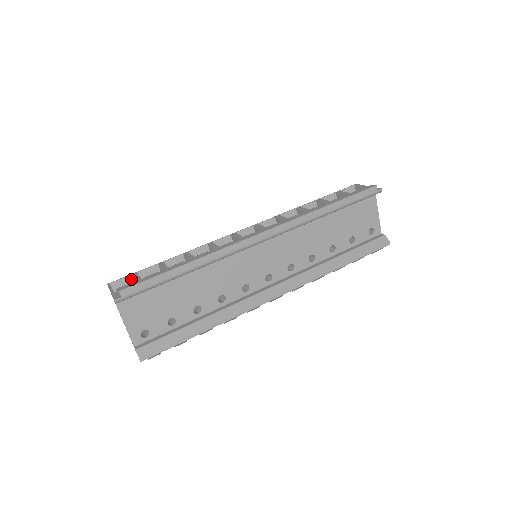
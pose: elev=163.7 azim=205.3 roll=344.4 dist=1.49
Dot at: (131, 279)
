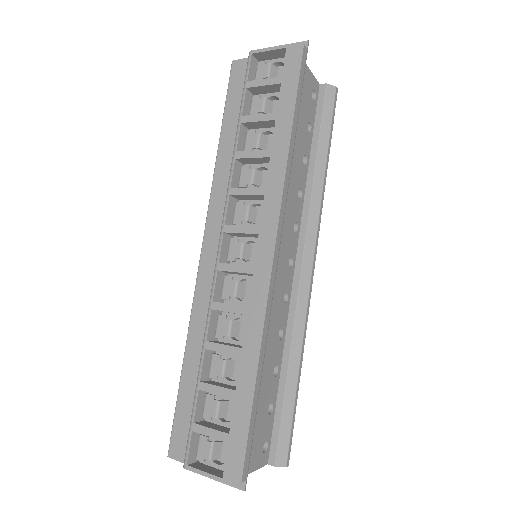
Dot at: (195, 433)
